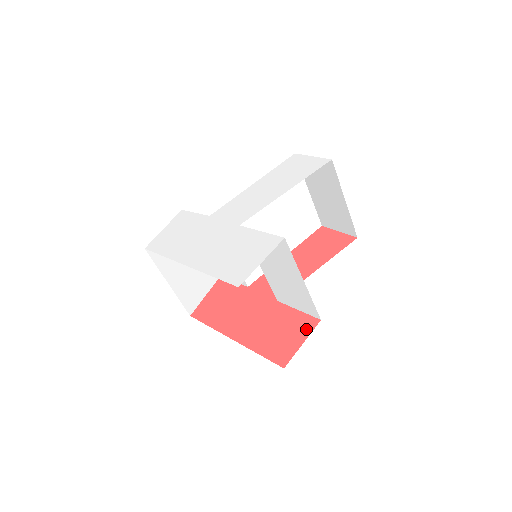
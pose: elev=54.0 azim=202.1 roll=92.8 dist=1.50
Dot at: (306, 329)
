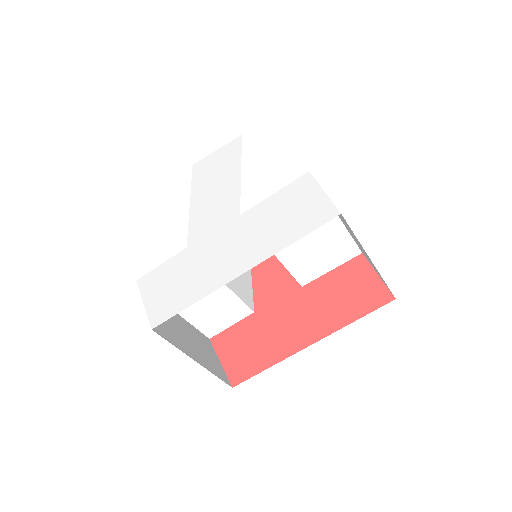
Dot at: (362, 268)
